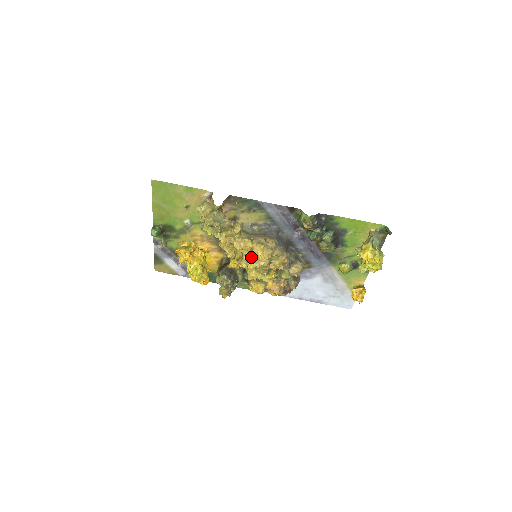
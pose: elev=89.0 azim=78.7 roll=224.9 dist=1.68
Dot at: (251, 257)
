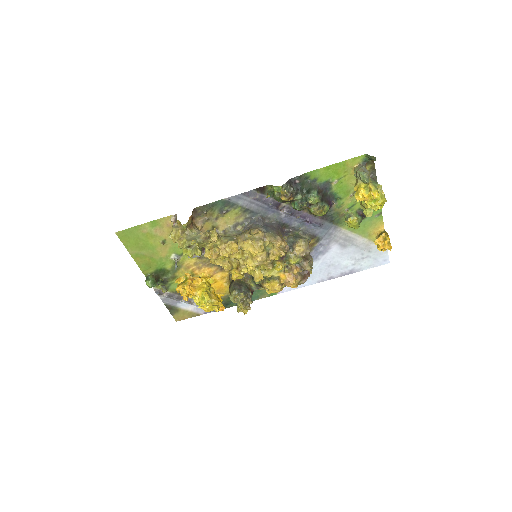
Dot at: (246, 258)
